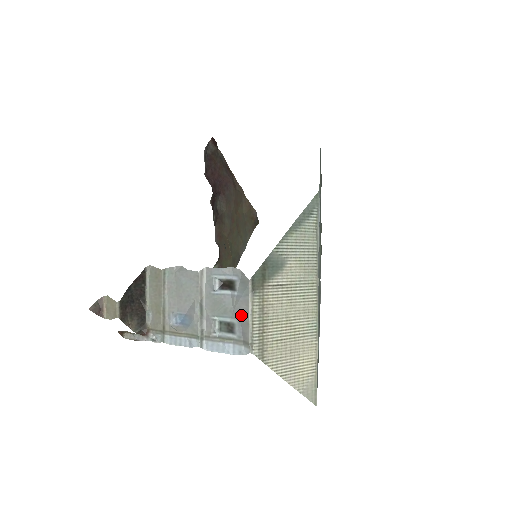
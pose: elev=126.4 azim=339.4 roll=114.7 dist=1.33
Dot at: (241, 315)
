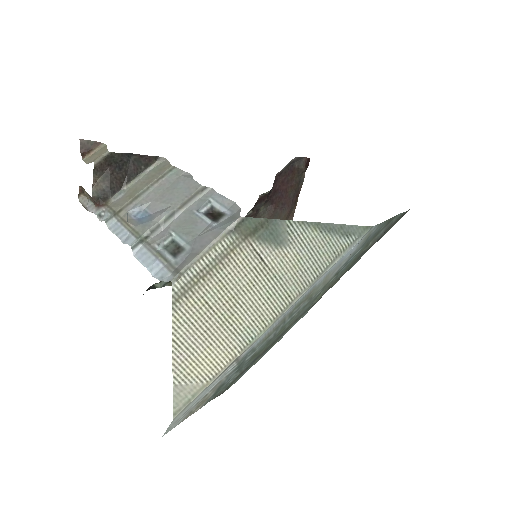
Dot at: (200, 243)
